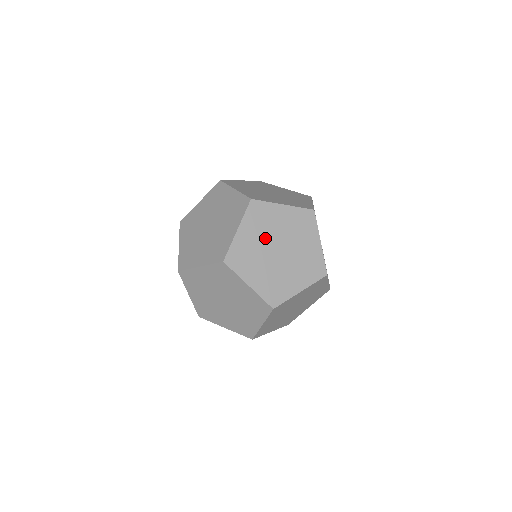
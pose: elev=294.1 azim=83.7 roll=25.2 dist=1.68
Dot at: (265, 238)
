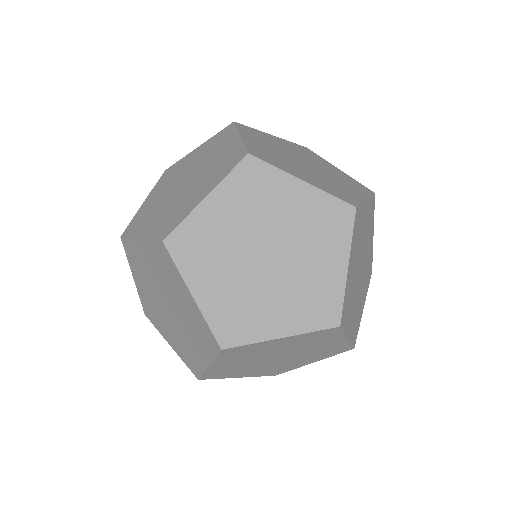
Dot at: (297, 154)
